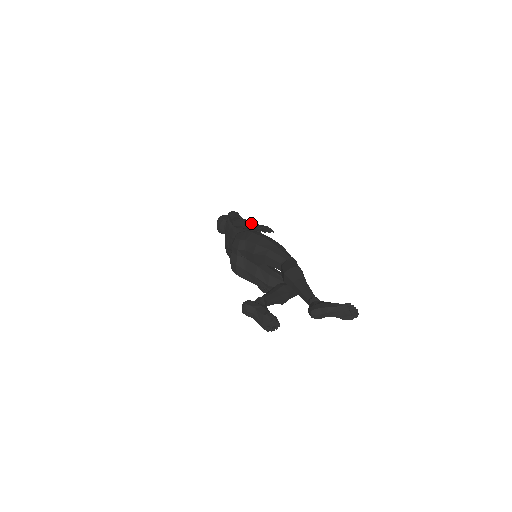
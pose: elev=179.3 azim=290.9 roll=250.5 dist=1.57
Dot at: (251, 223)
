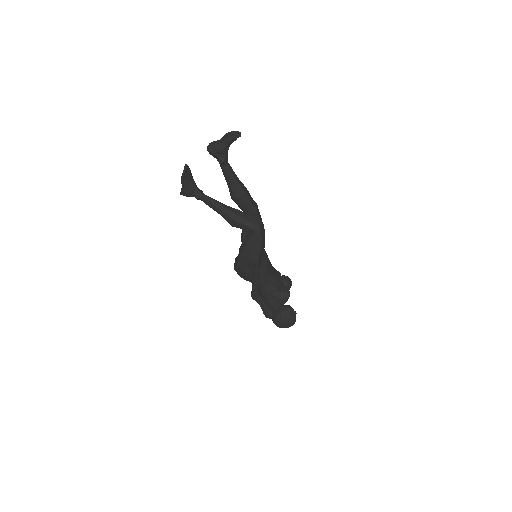
Dot at: occluded
